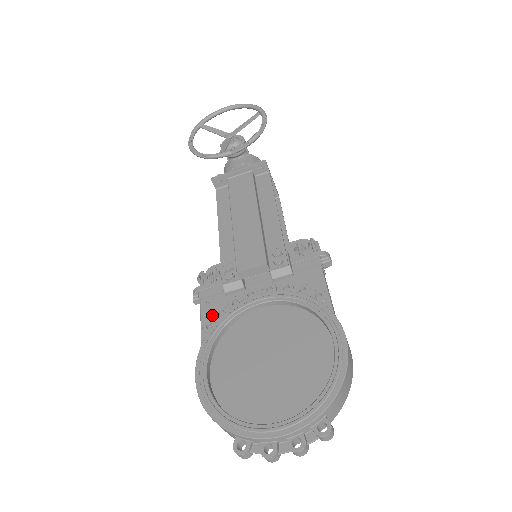
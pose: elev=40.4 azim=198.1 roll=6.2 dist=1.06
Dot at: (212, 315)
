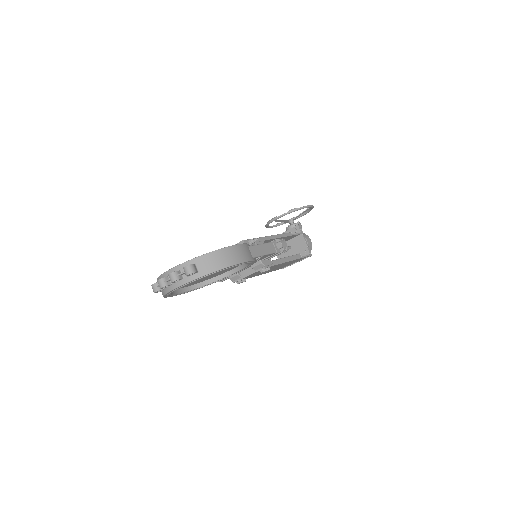
Dot at: occluded
